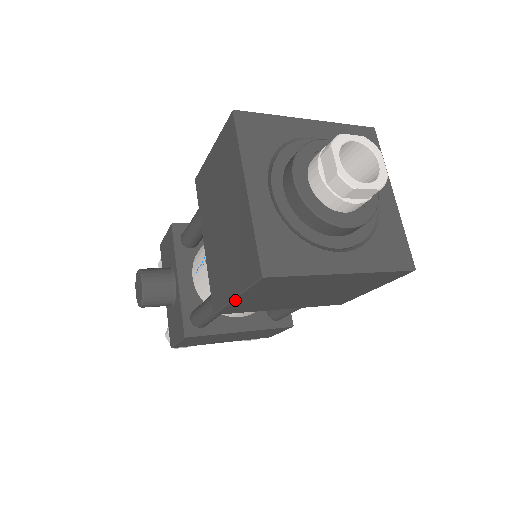
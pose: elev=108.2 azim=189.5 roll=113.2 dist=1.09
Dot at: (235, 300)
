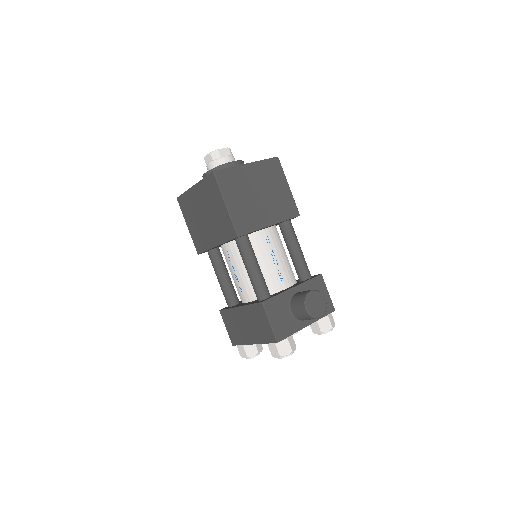
Dot at: (189, 229)
